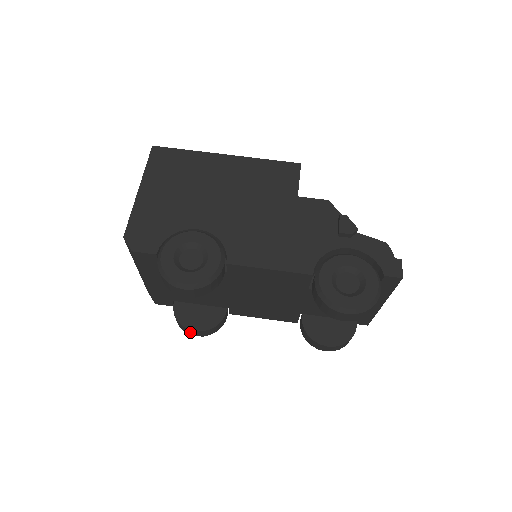
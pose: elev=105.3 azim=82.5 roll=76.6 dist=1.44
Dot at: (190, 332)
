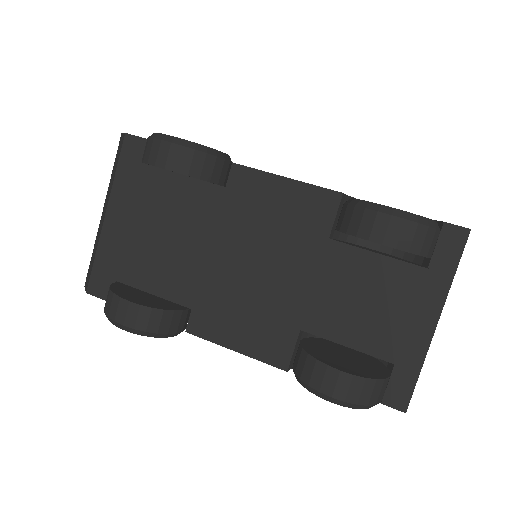
Dot at: (119, 309)
